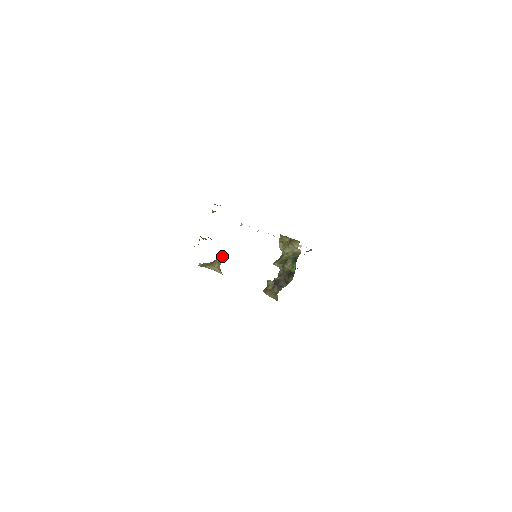
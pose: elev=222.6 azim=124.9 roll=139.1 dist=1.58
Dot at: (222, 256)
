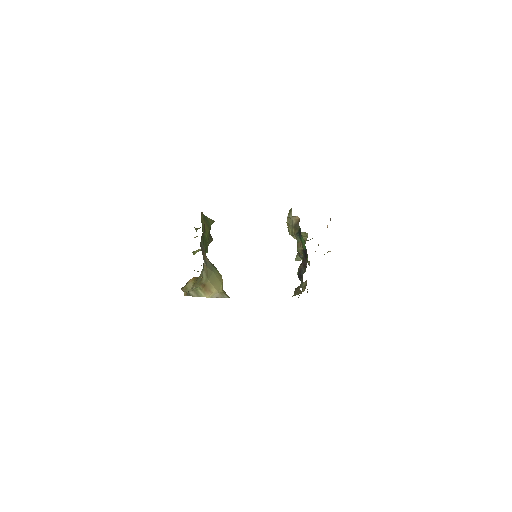
Dot at: (218, 276)
